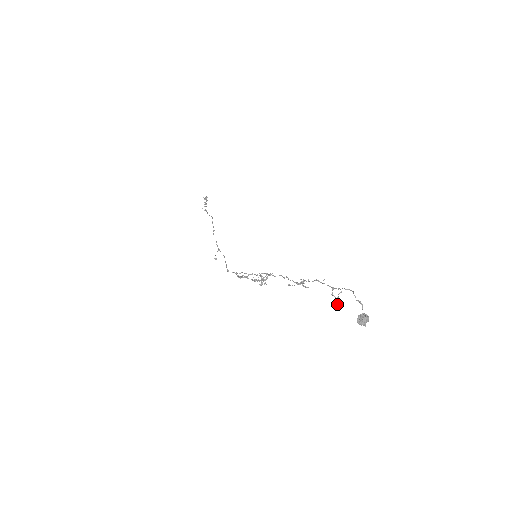
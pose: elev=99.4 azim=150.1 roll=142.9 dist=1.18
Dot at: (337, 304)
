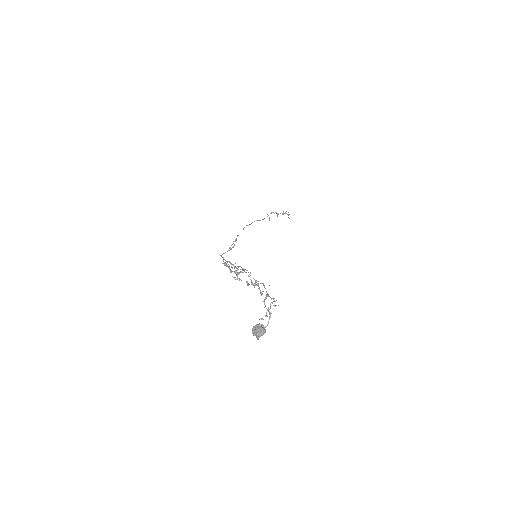
Dot at: (265, 315)
